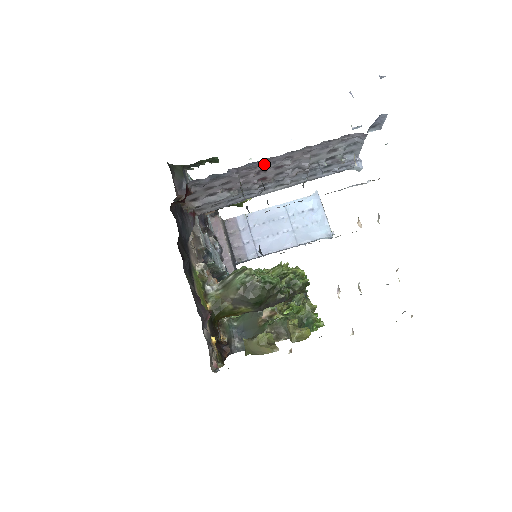
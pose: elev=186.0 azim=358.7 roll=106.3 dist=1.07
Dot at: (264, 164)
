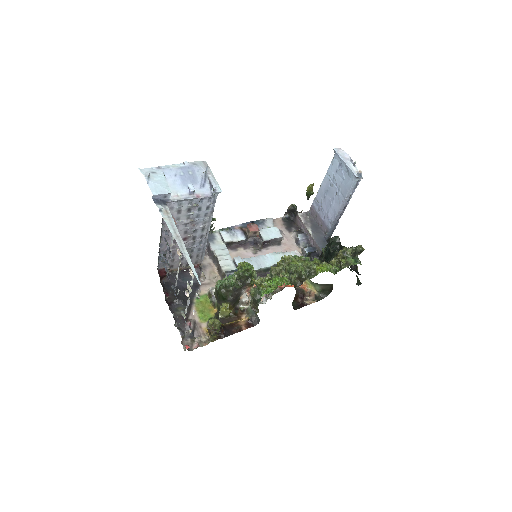
Dot at: (167, 241)
